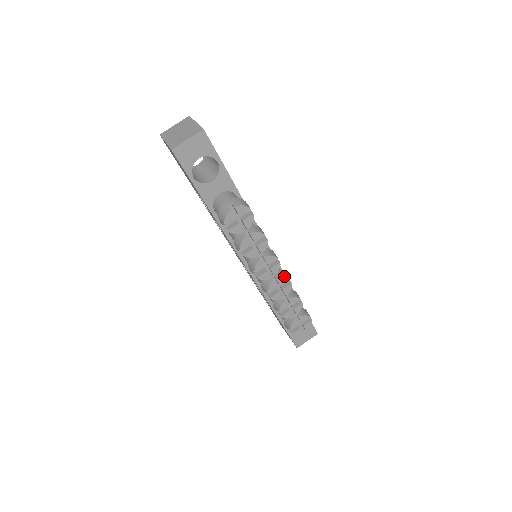
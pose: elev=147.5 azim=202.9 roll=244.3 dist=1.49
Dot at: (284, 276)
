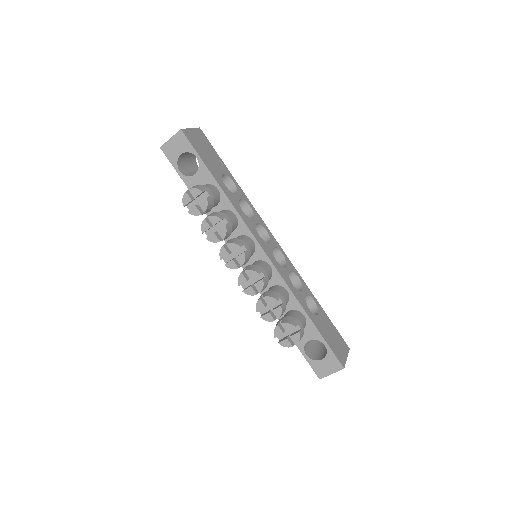
Dot at: (254, 269)
